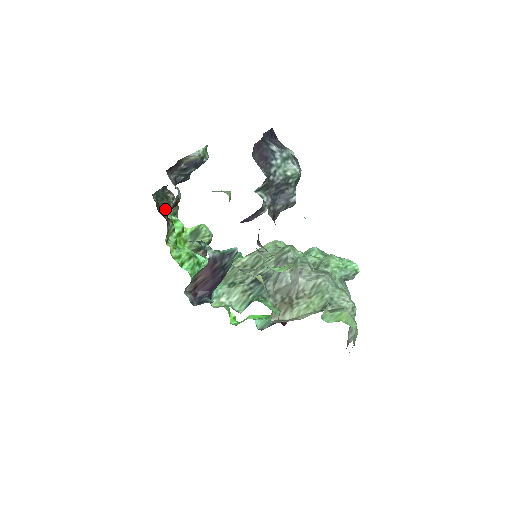
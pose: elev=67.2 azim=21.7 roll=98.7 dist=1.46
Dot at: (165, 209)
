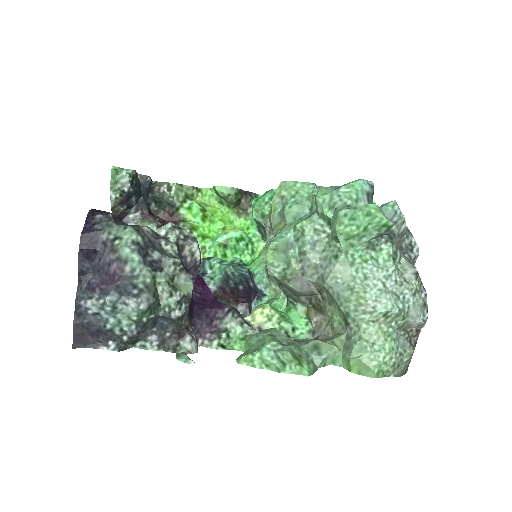
Dot at: (170, 211)
